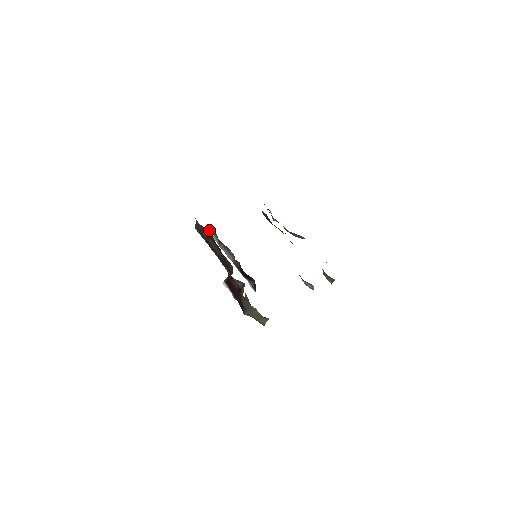
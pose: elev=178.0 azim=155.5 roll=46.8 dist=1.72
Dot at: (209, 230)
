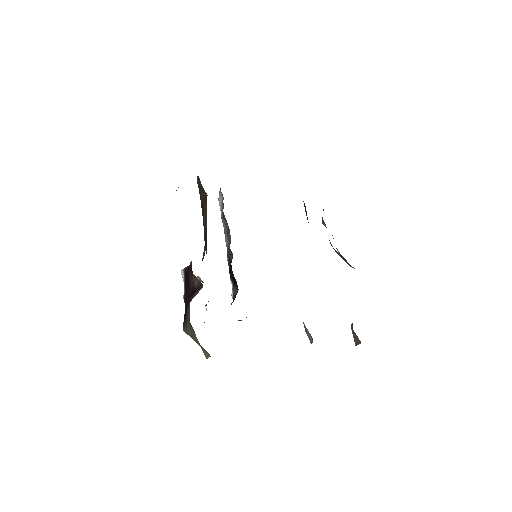
Dot at: (220, 194)
